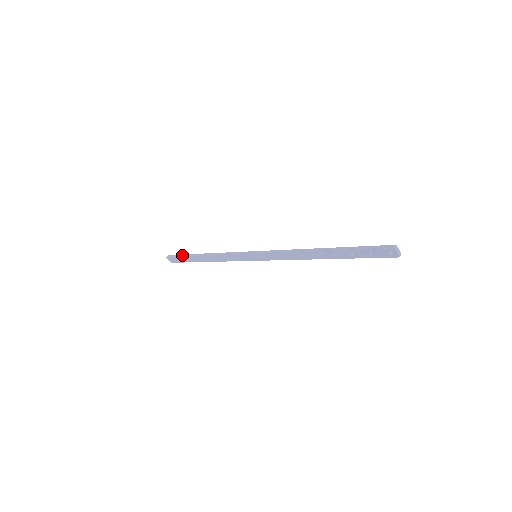
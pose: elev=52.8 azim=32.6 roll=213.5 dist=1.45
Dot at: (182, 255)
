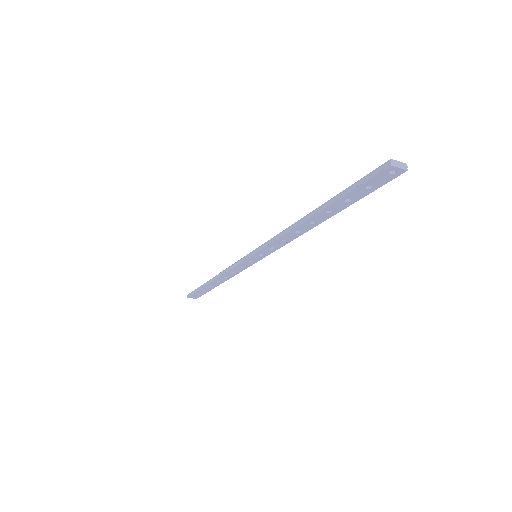
Dot at: (197, 289)
